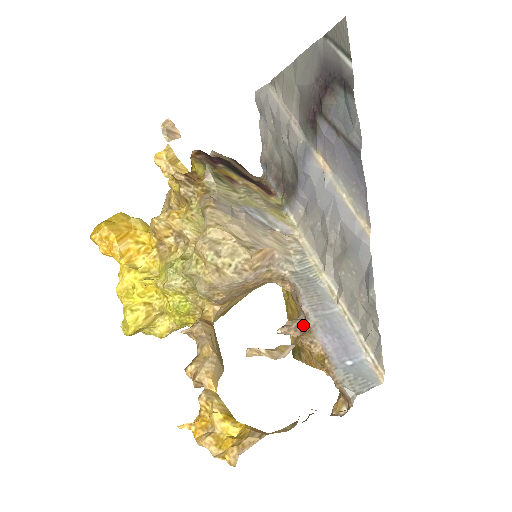
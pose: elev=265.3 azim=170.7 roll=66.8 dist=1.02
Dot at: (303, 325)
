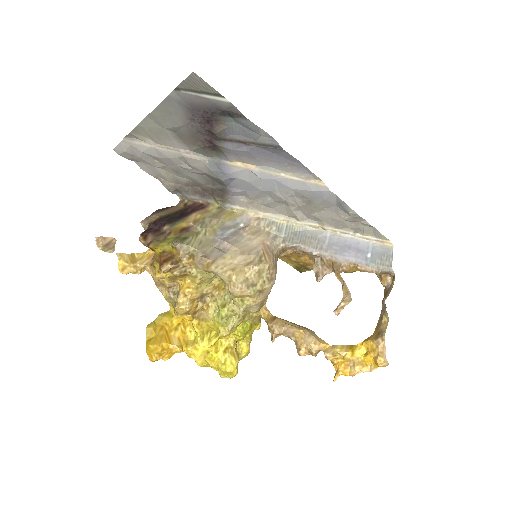
Dot at: (325, 263)
